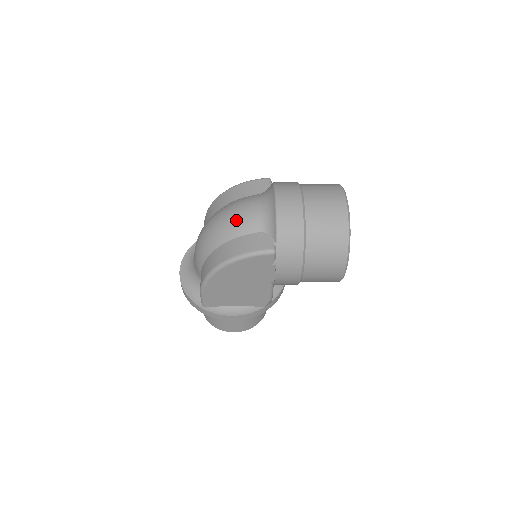
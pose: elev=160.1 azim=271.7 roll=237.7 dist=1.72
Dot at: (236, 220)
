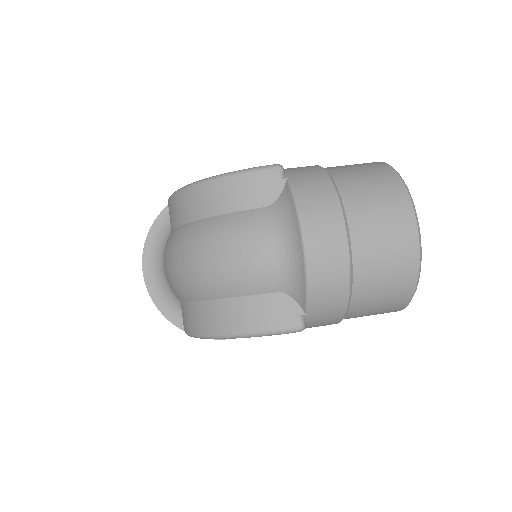
Dot at: (236, 271)
